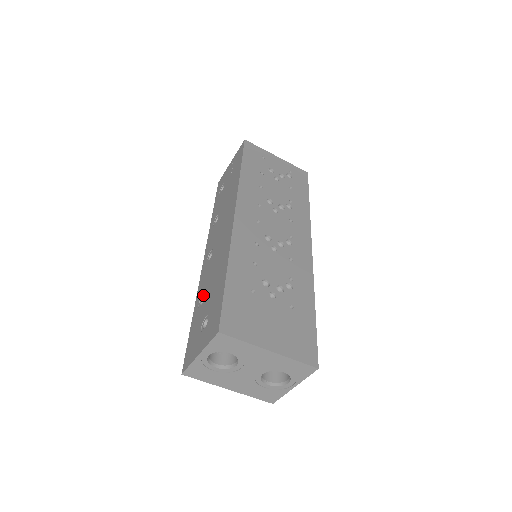
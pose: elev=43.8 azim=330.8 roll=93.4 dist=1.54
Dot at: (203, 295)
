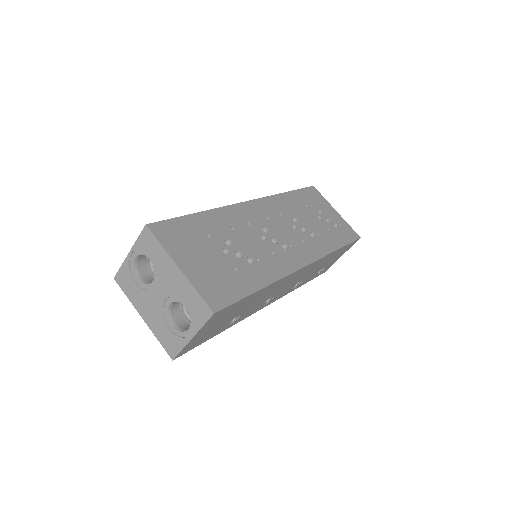
Dot at: occluded
